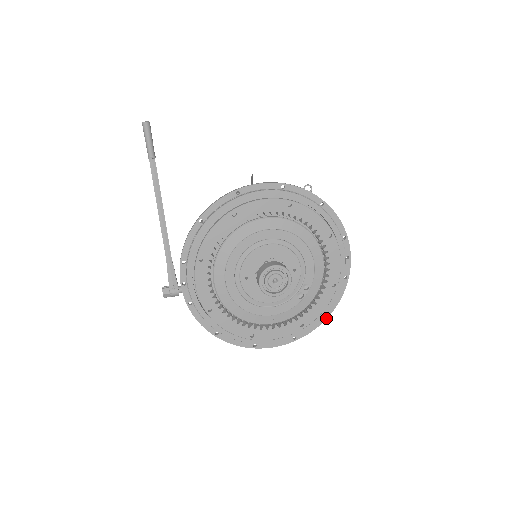
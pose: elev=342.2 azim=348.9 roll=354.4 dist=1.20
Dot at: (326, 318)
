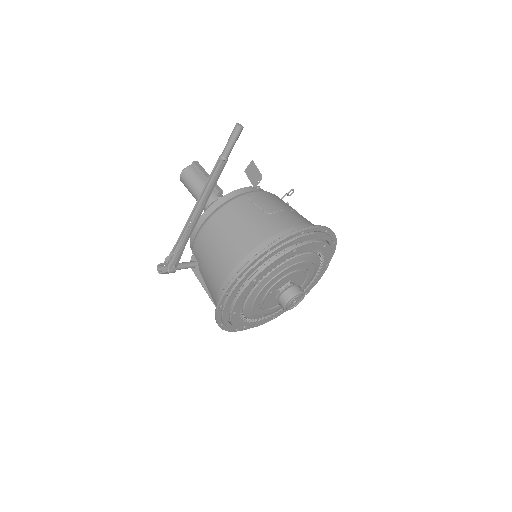
Dot at: occluded
